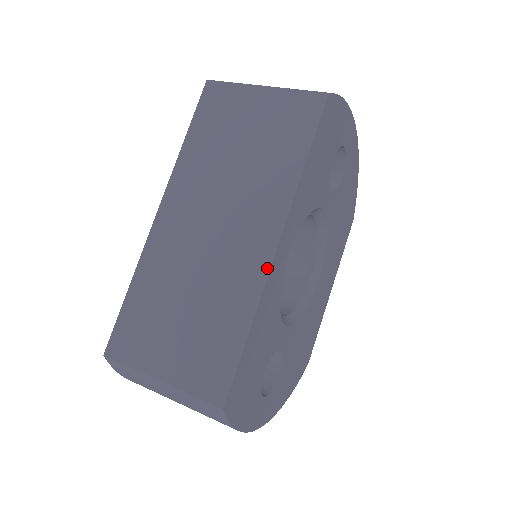
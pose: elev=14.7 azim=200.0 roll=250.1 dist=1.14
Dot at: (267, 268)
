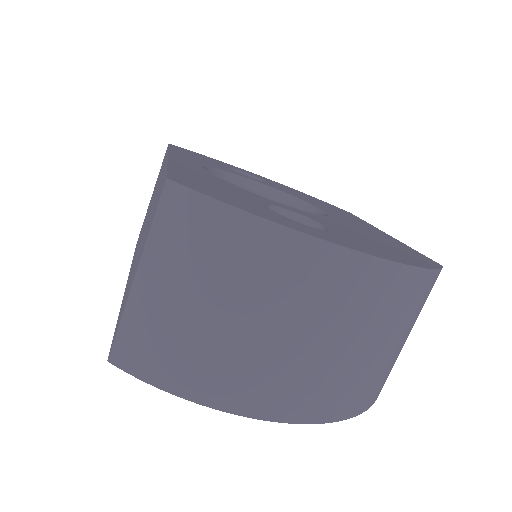
Dot at: (166, 161)
